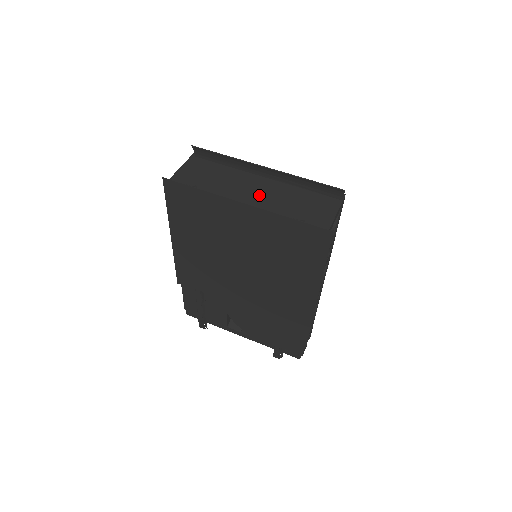
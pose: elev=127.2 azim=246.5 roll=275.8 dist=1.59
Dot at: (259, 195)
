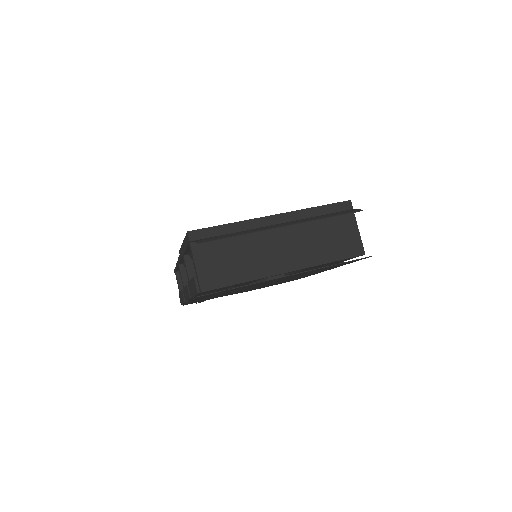
Dot at: (290, 253)
